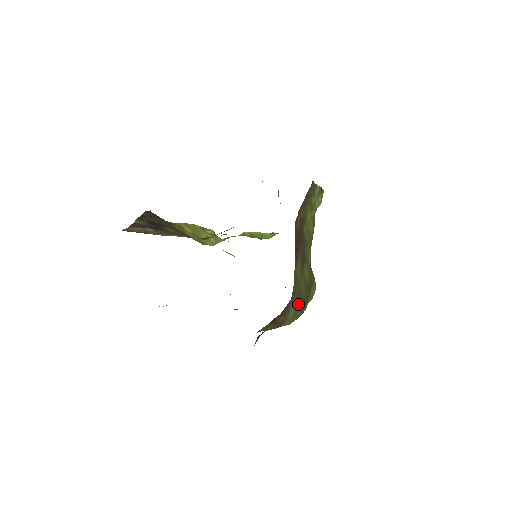
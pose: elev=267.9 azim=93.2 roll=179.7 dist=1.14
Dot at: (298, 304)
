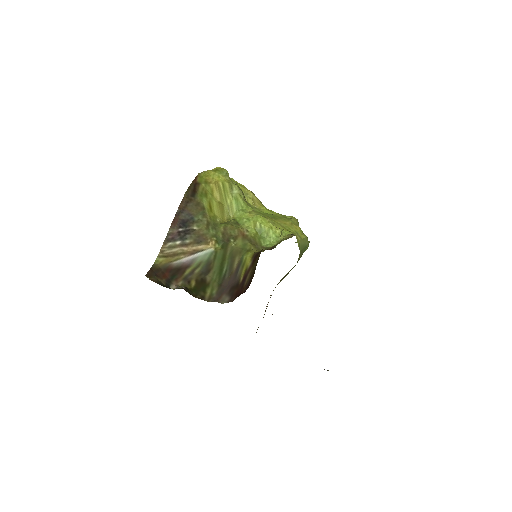
Dot at: occluded
